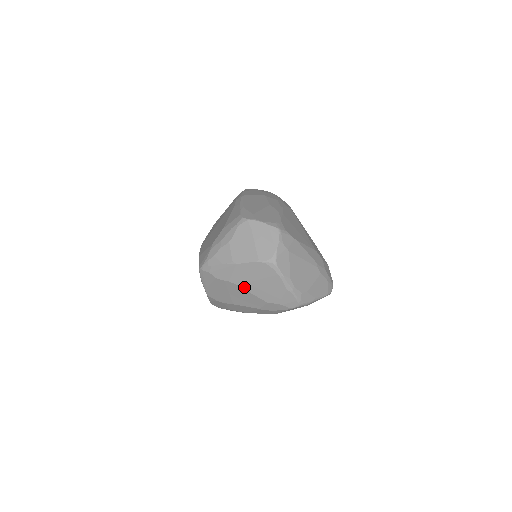
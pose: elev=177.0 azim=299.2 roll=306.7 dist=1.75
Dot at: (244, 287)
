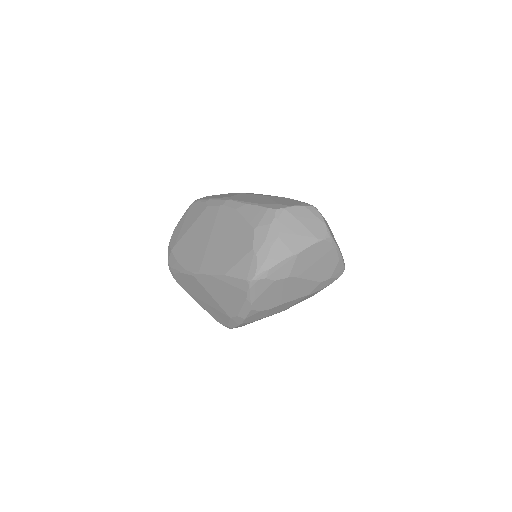
Dot at: (302, 276)
